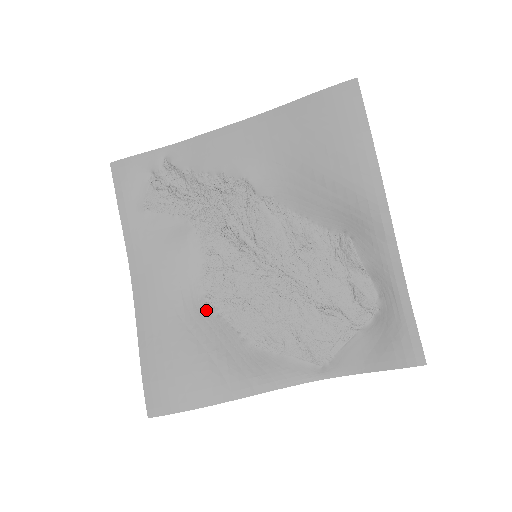
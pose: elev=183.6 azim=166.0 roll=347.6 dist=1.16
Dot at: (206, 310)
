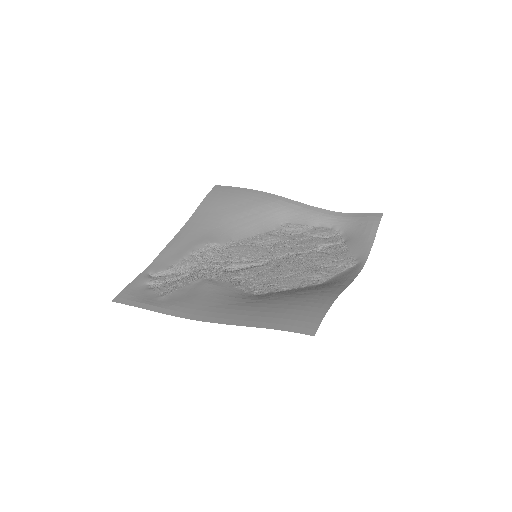
Dot at: (264, 295)
